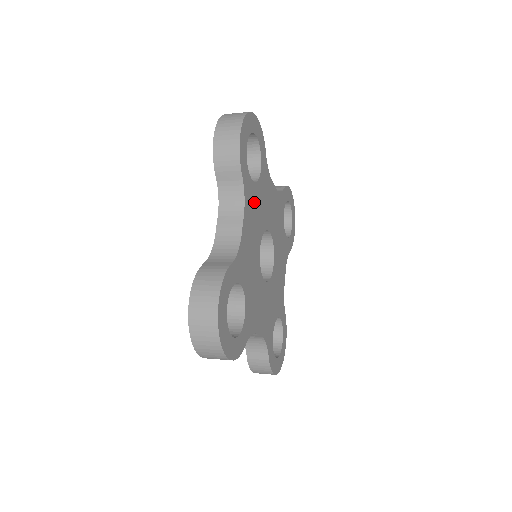
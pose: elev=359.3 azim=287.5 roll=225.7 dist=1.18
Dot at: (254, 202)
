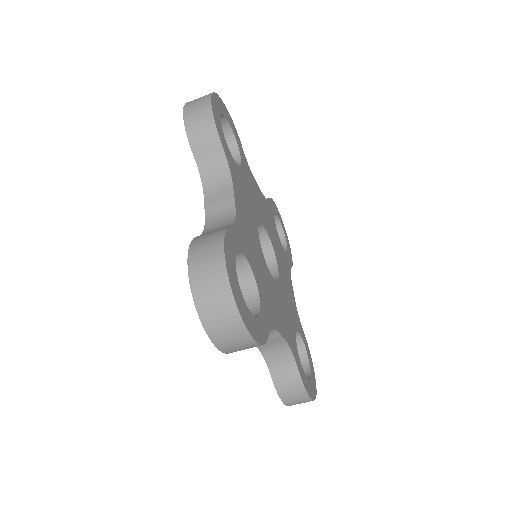
Dot at: (271, 223)
